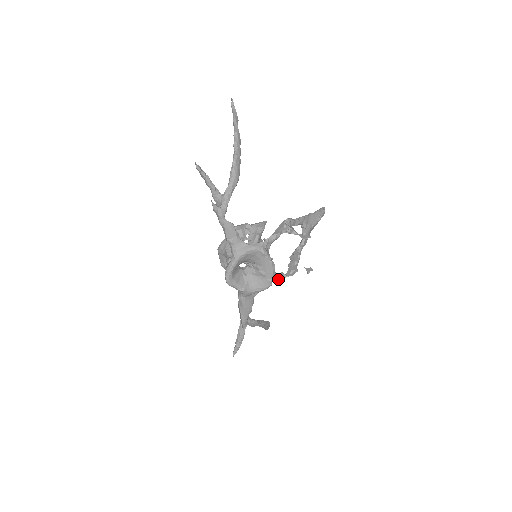
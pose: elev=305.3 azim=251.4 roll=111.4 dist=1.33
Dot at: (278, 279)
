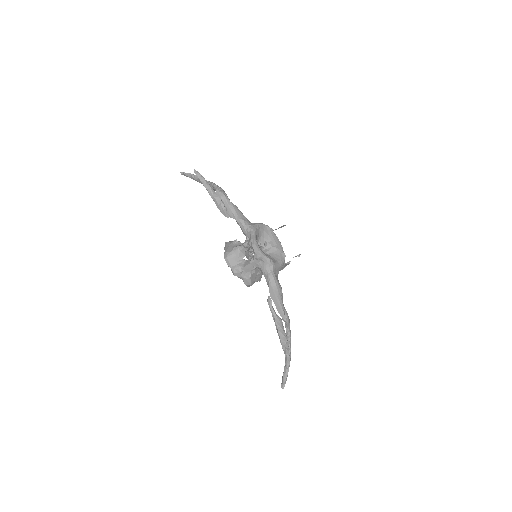
Dot at: occluded
